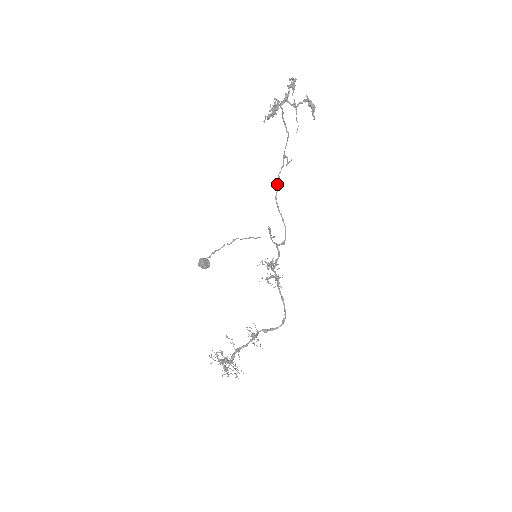
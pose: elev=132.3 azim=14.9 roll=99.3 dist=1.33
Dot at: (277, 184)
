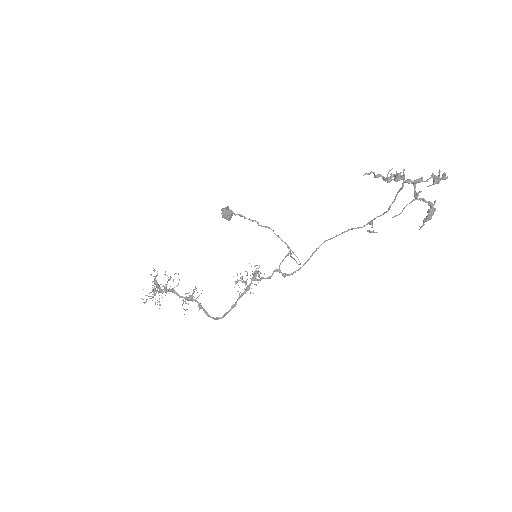
Dot at: occluded
